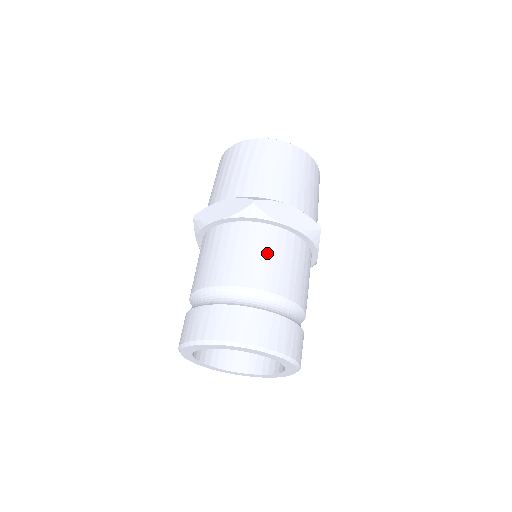
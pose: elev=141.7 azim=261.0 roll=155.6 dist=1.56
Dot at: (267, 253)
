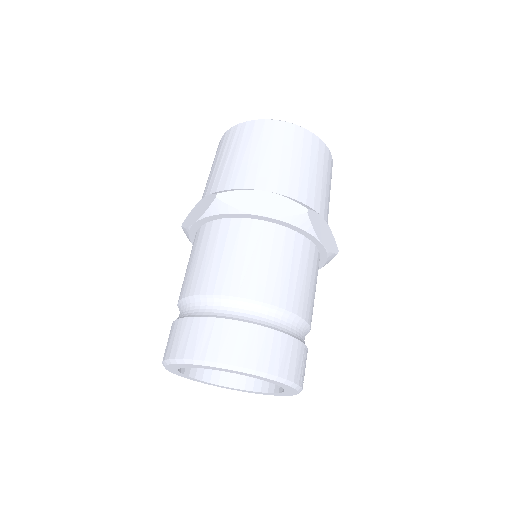
Dot at: (236, 252)
